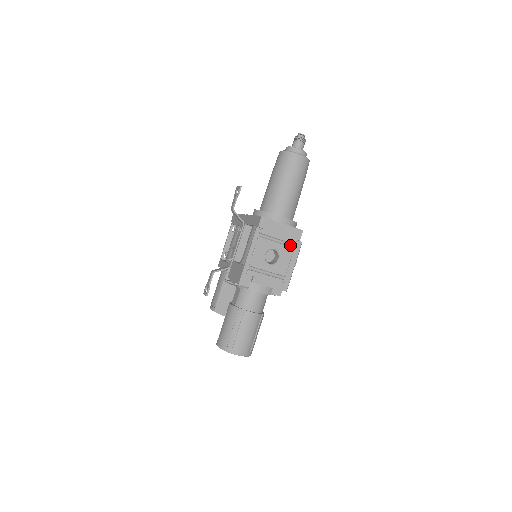
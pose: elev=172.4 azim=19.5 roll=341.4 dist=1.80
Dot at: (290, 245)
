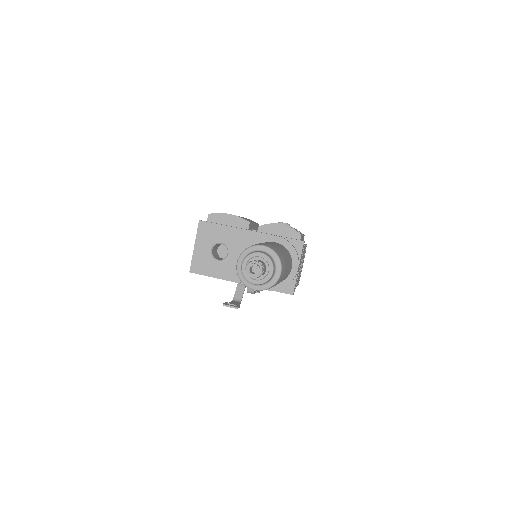
Dot at: occluded
